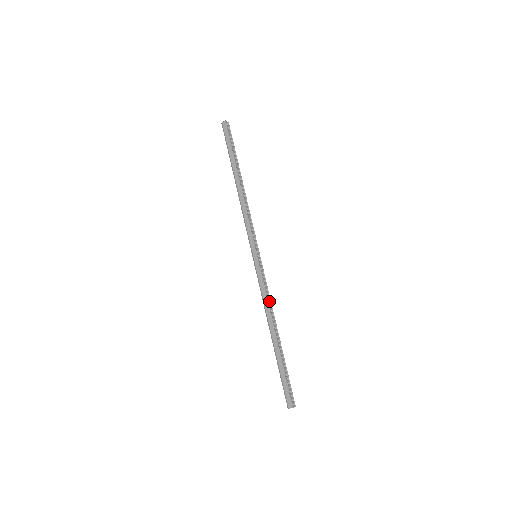
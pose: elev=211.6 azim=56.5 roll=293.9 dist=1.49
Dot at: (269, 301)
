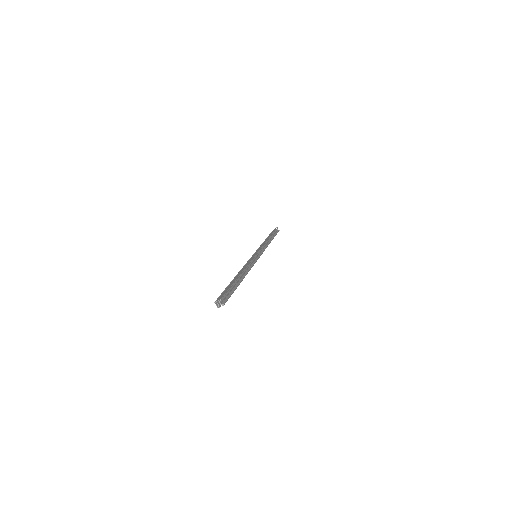
Dot at: (249, 269)
